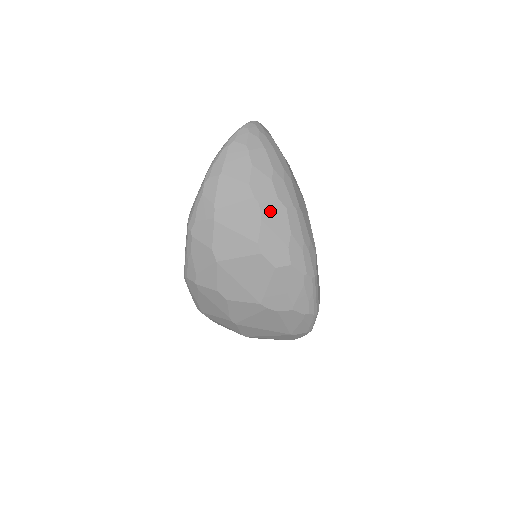
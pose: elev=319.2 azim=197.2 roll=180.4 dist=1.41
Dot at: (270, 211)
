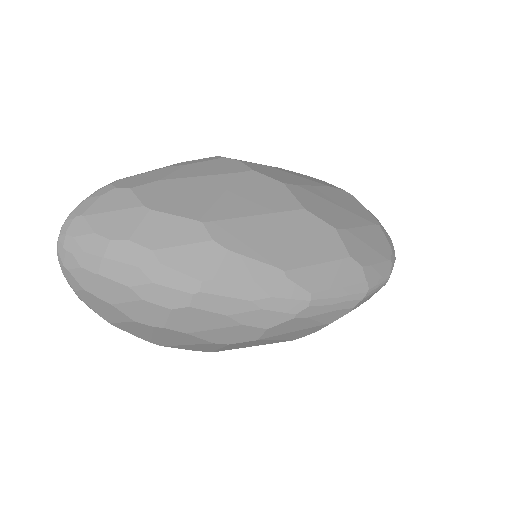
Dot at: (181, 322)
